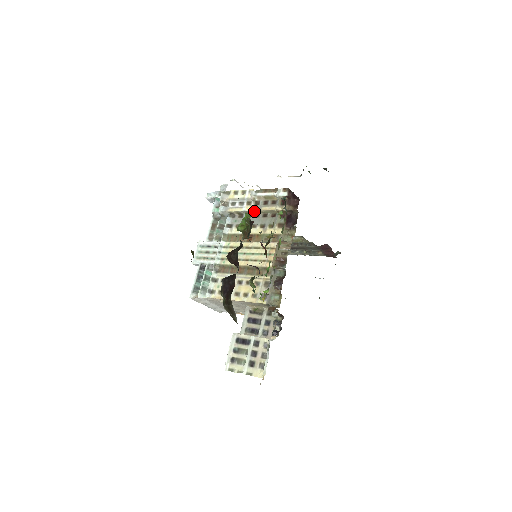
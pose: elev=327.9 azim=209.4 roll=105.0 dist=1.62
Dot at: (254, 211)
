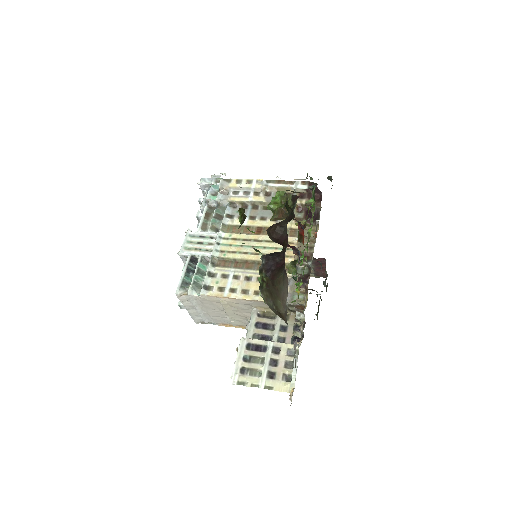
Dot at: (264, 202)
